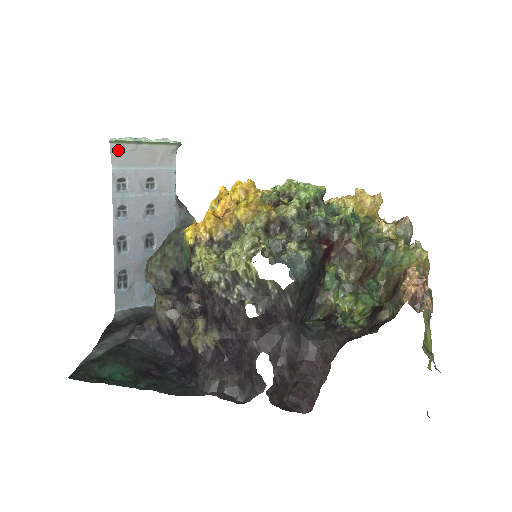
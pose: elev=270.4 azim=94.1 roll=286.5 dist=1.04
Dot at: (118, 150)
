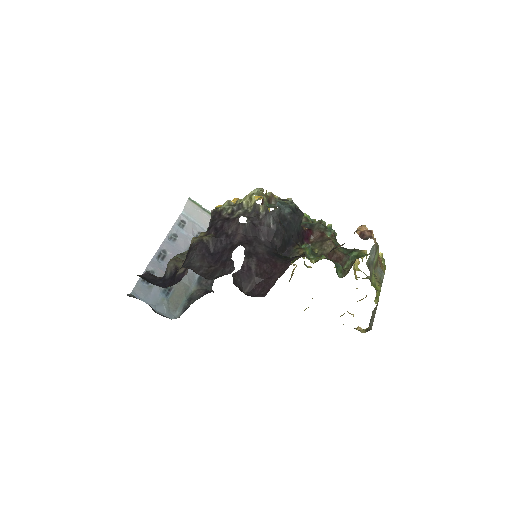
Dot at: (191, 205)
